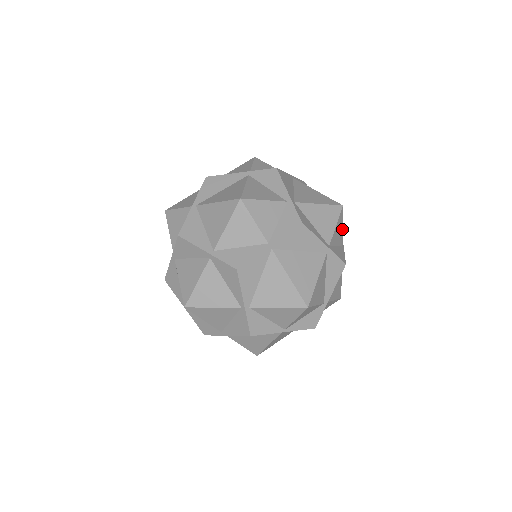
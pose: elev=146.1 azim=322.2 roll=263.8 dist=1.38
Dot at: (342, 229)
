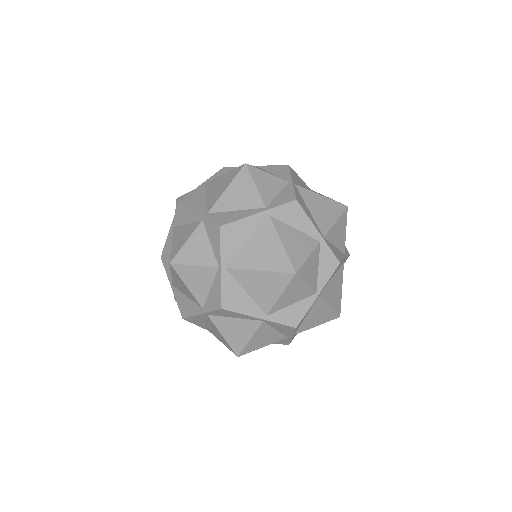
Dot at: (270, 175)
